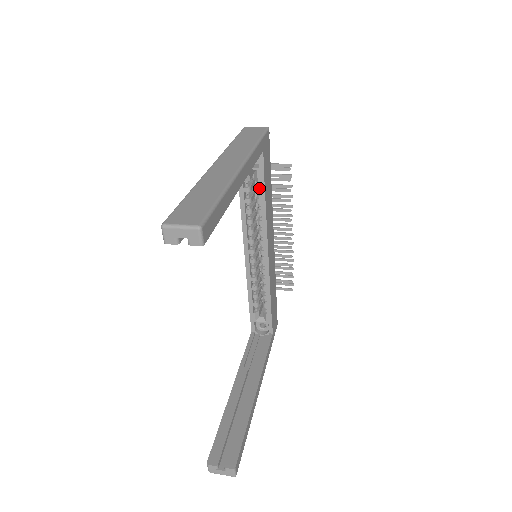
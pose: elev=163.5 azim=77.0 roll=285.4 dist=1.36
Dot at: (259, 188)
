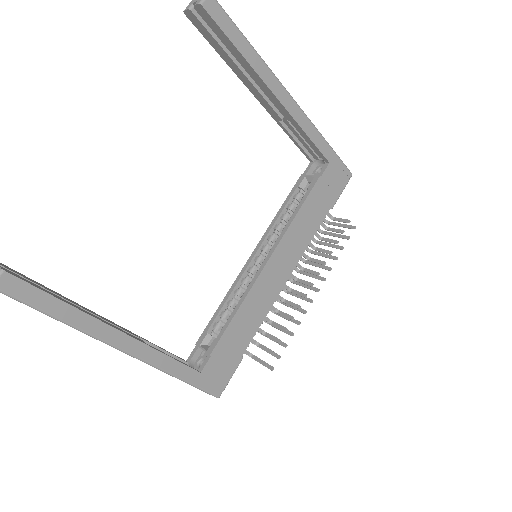
Dot at: (306, 195)
